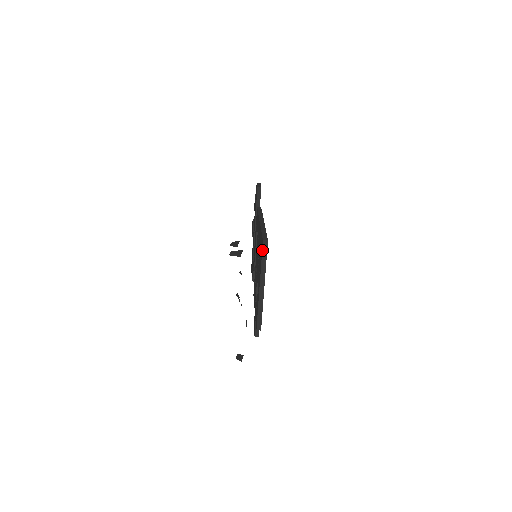
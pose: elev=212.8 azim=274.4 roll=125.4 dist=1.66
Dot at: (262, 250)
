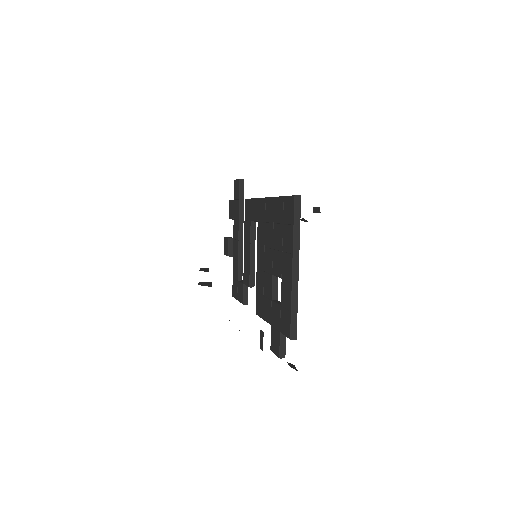
Dot at: (294, 211)
